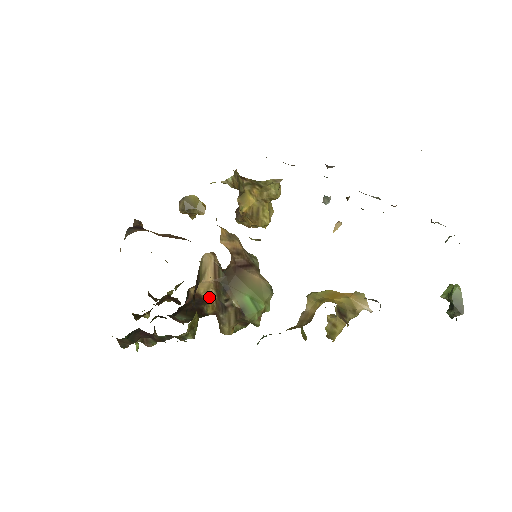
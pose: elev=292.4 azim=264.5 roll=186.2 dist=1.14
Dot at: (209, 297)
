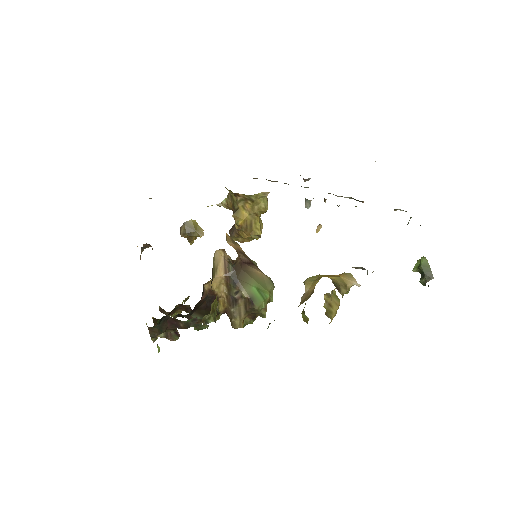
Dot at: (221, 293)
